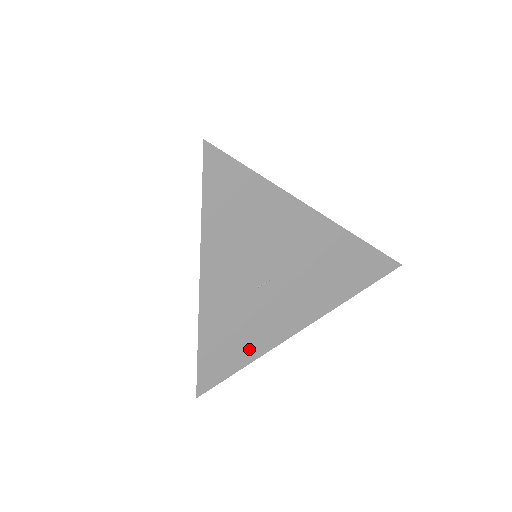
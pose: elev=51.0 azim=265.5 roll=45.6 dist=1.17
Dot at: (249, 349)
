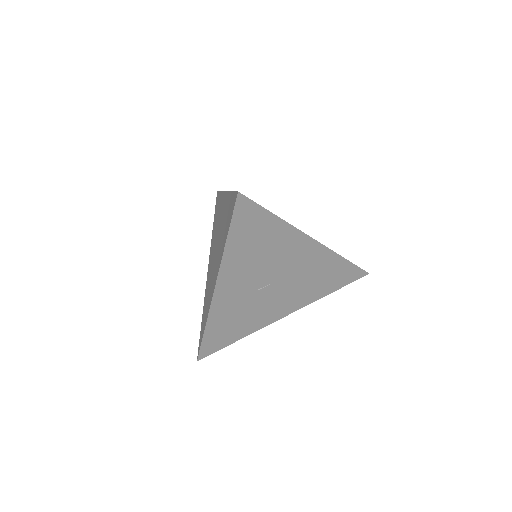
Dot at: (242, 330)
